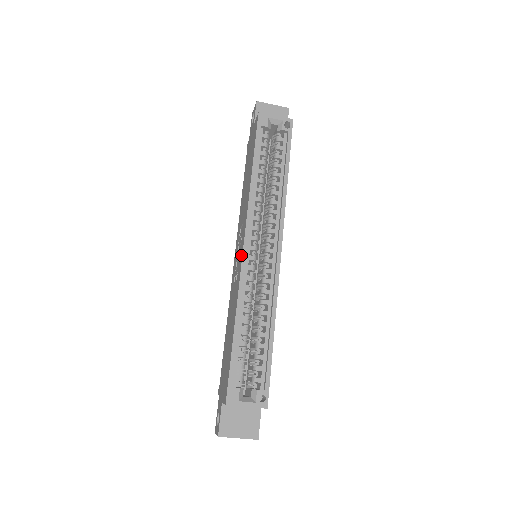
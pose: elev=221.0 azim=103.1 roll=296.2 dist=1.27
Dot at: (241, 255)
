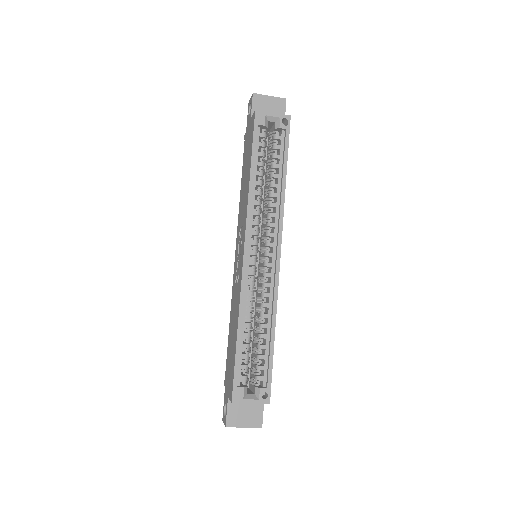
Dot at: (242, 260)
